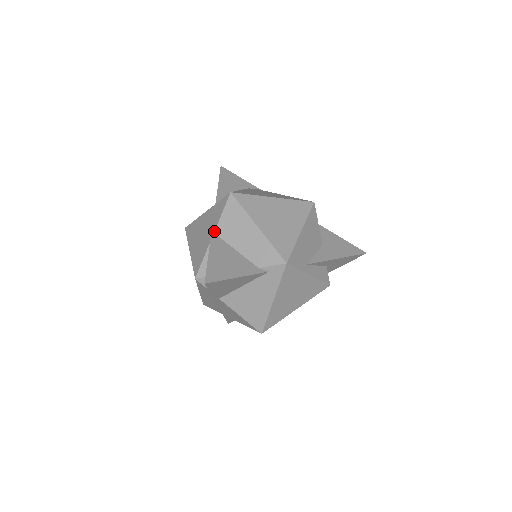
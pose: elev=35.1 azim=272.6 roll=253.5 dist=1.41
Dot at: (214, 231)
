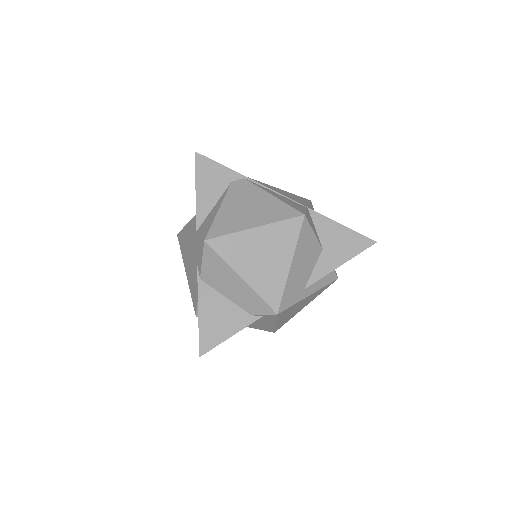
Dot at: (200, 277)
